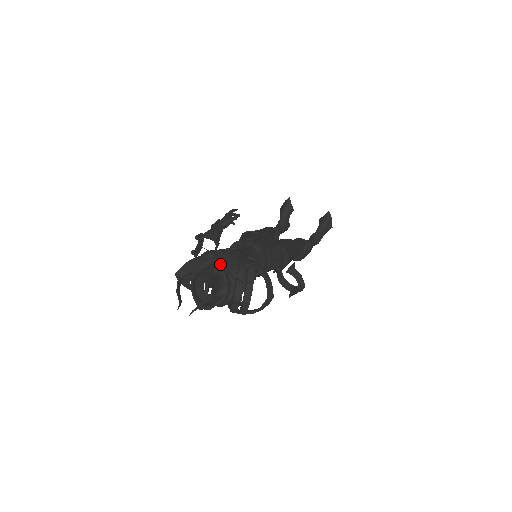
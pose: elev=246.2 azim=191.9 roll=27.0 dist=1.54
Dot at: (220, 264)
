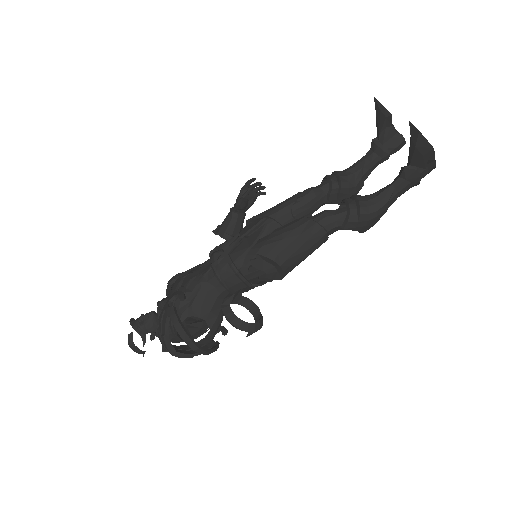
Dot at: (158, 304)
